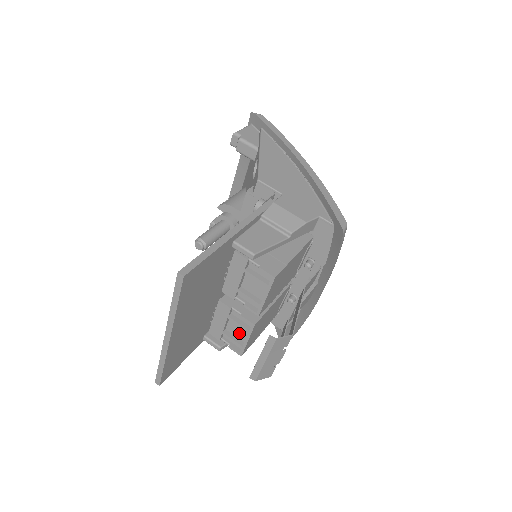
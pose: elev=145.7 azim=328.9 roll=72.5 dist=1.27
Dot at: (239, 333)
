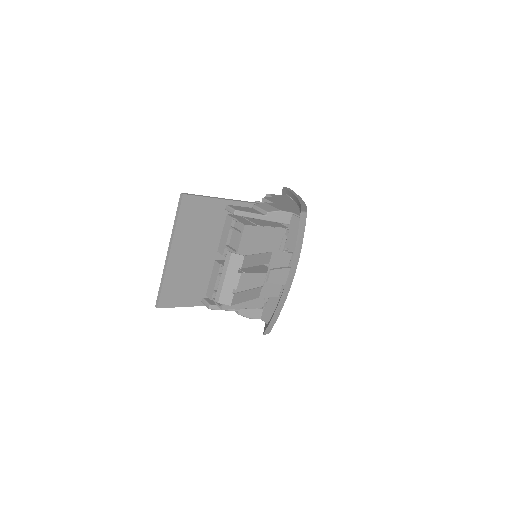
Dot at: occluded
